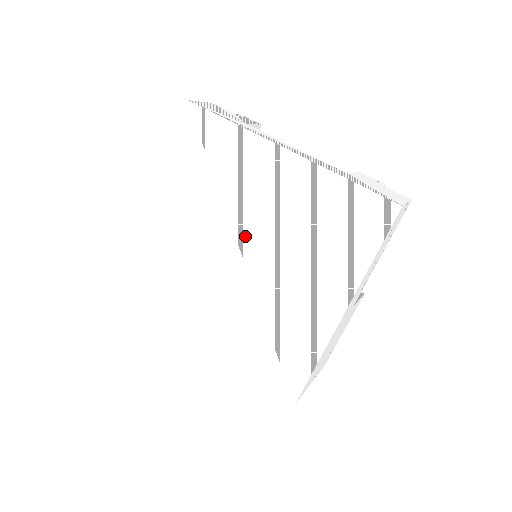
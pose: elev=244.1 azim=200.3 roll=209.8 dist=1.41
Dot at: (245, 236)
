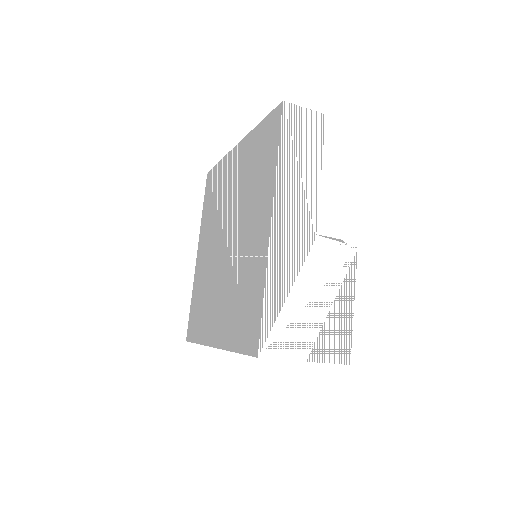
Dot at: (226, 224)
